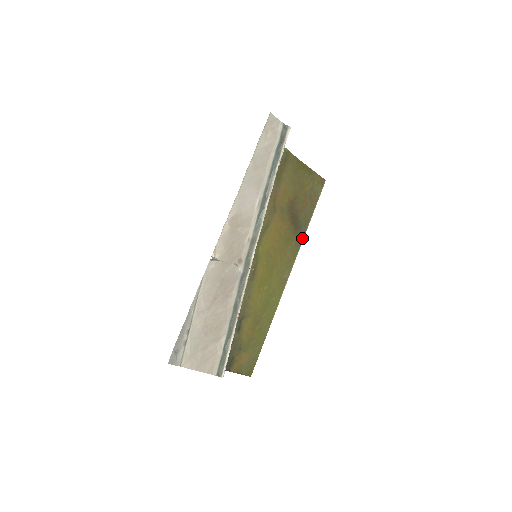
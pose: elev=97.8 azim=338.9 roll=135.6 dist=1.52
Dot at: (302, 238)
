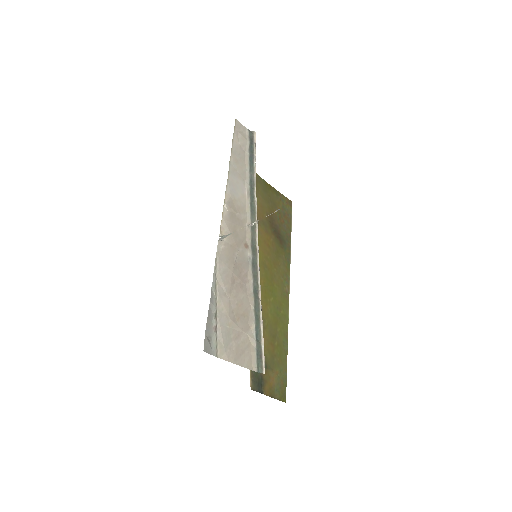
Dot at: (289, 252)
